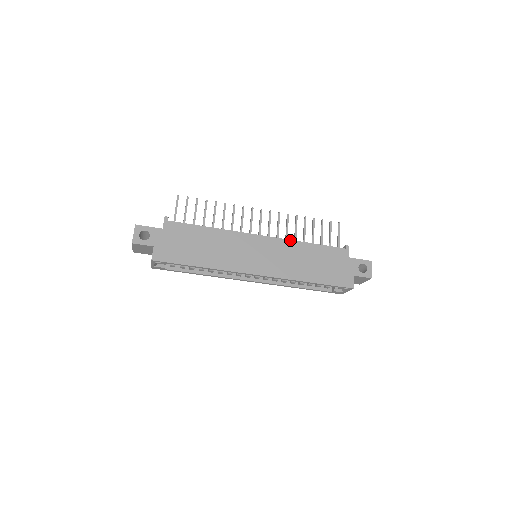
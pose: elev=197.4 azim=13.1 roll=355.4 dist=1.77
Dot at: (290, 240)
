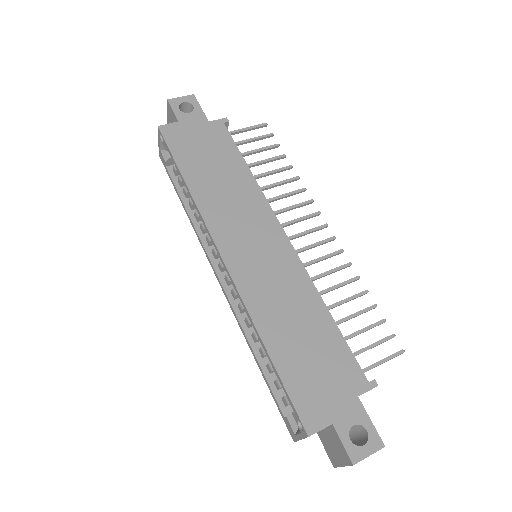
Dot at: (312, 282)
